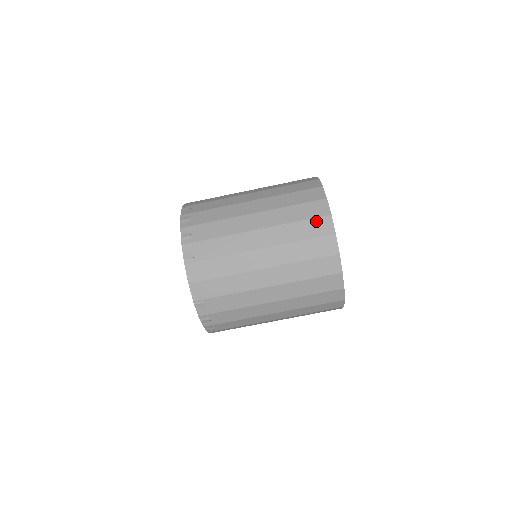
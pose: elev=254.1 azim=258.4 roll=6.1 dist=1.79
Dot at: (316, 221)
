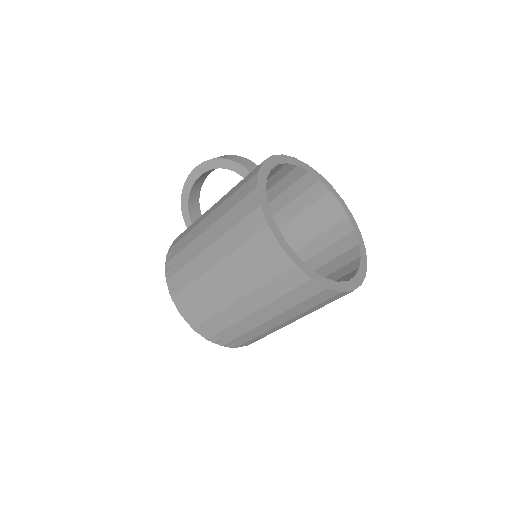
Dot at: (330, 299)
